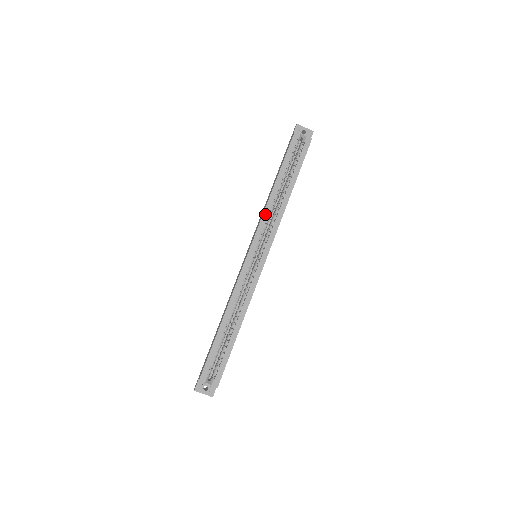
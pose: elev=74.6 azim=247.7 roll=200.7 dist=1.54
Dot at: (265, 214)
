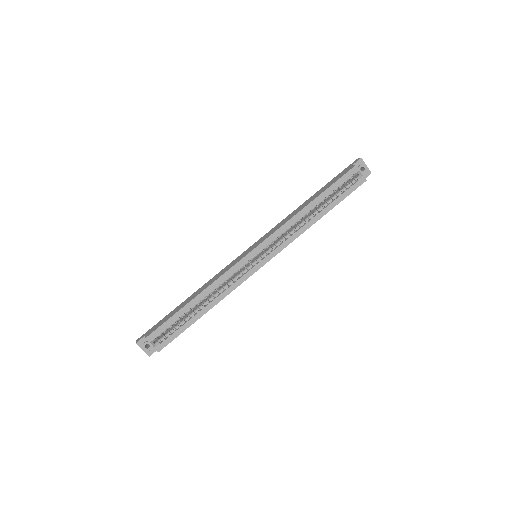
Dot at: (286, 225)
